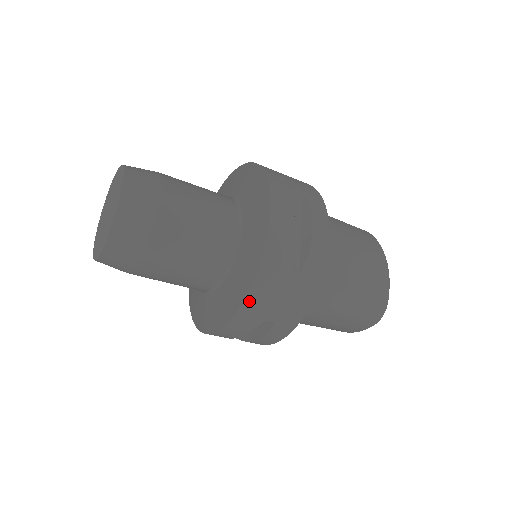
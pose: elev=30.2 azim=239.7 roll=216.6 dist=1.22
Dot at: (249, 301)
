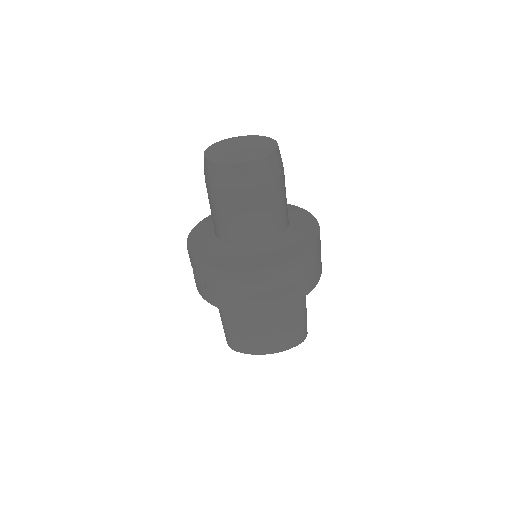
Dot at: (312, 250)
